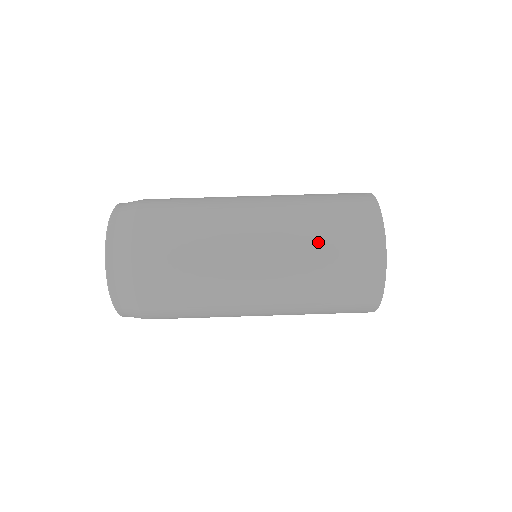
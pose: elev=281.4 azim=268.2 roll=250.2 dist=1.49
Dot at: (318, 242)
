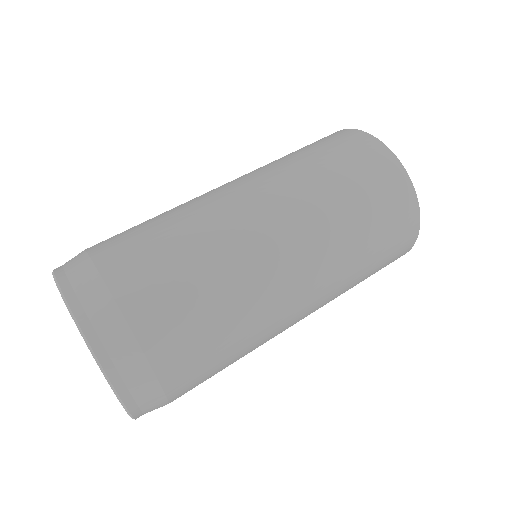
Dot at: (282, 157)
